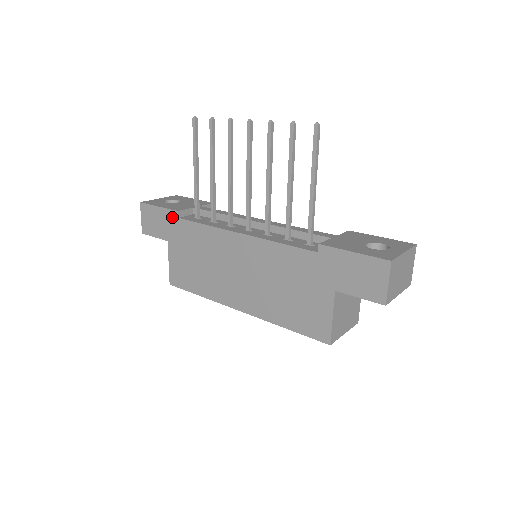
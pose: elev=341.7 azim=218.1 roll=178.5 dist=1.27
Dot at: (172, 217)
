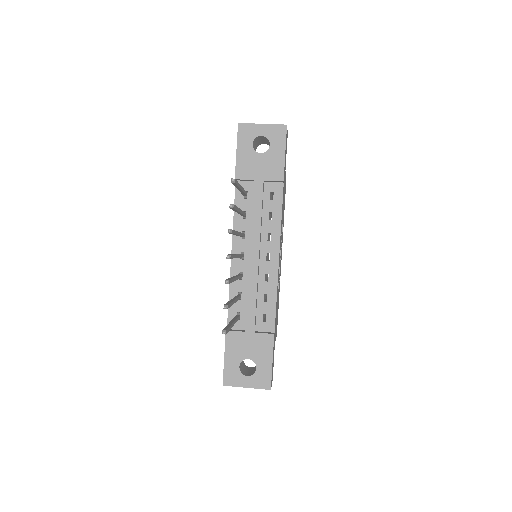
Dot at: occluded
